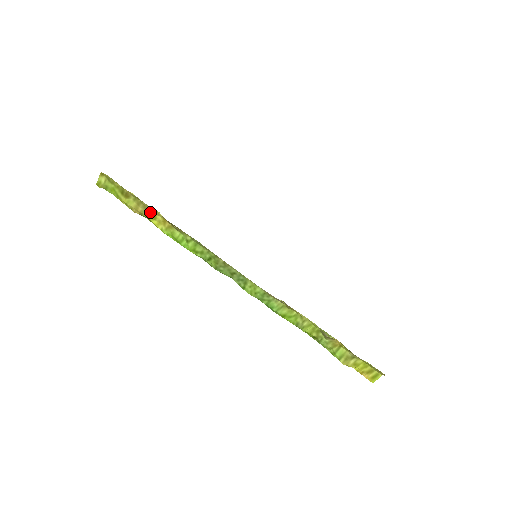
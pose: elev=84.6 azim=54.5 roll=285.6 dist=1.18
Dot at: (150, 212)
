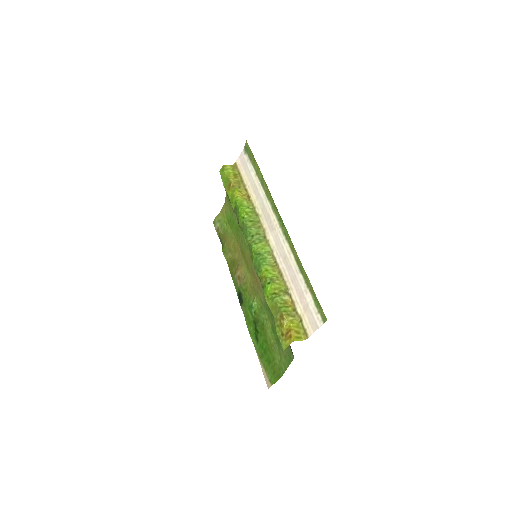
Dot at: (240, 189)
